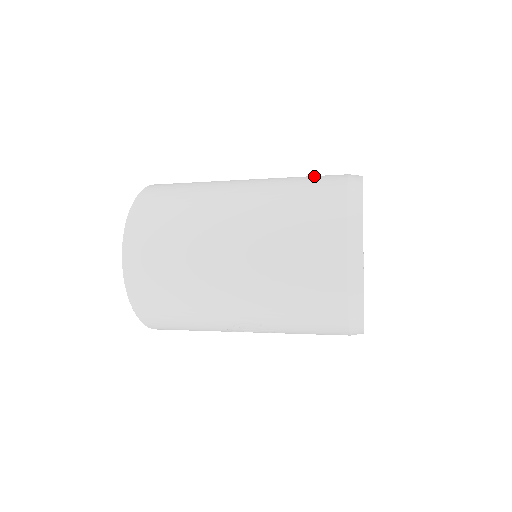
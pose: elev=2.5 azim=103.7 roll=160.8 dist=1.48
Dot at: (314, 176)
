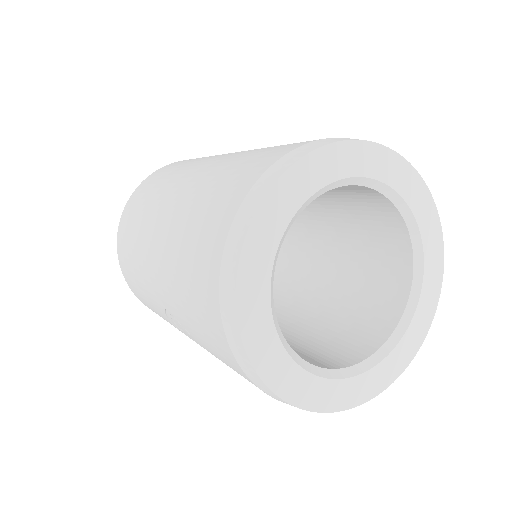
Dot at: occluded
